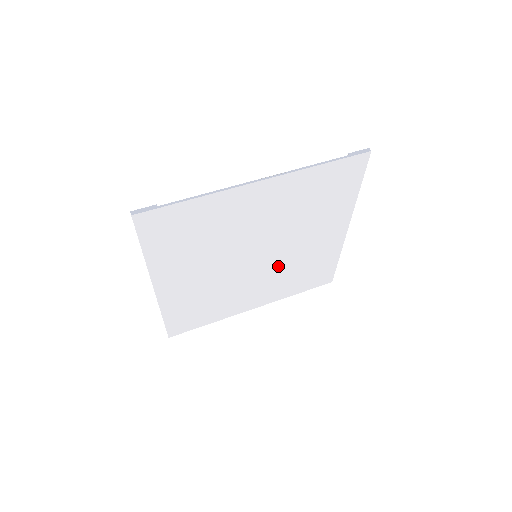
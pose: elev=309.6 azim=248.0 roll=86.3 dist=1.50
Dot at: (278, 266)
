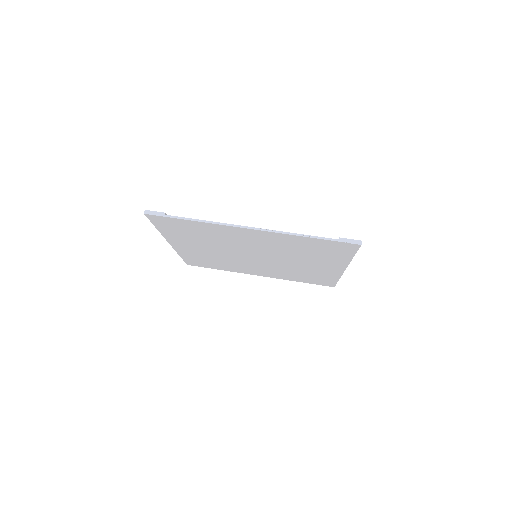
Dot at: (278, 266)
